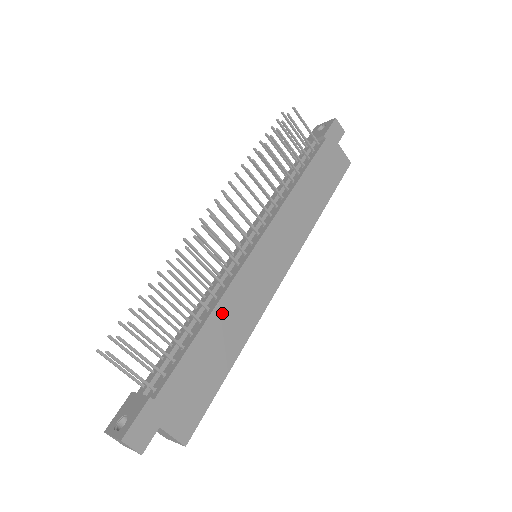
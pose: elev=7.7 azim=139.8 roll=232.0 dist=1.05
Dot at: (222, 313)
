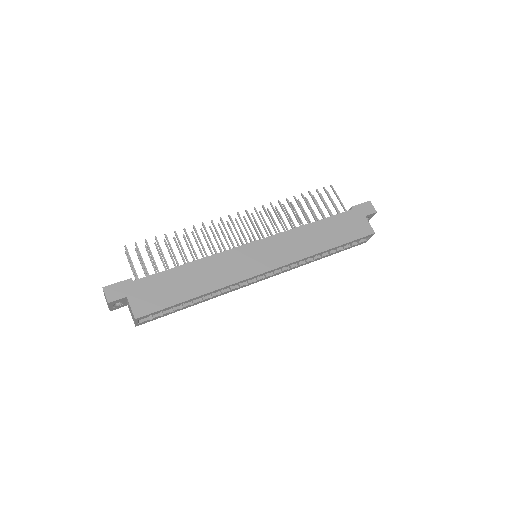
Dot at: (204, 265)
